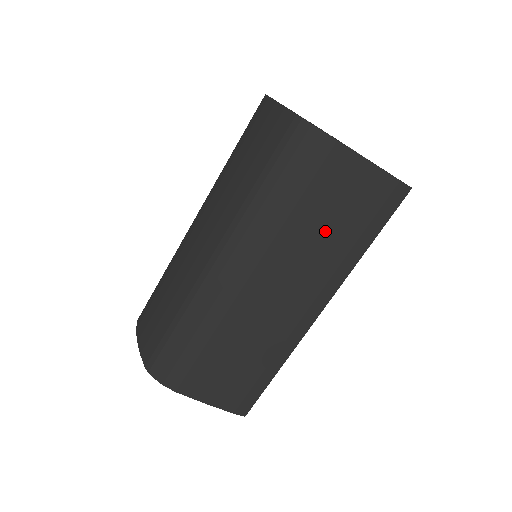
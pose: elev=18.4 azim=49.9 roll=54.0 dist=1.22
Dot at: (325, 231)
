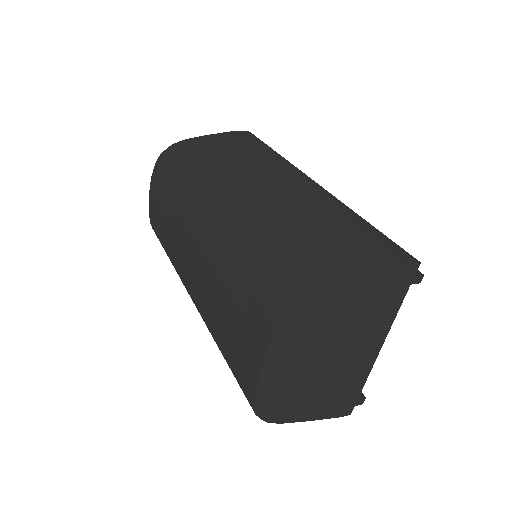
Dot at: occluded
